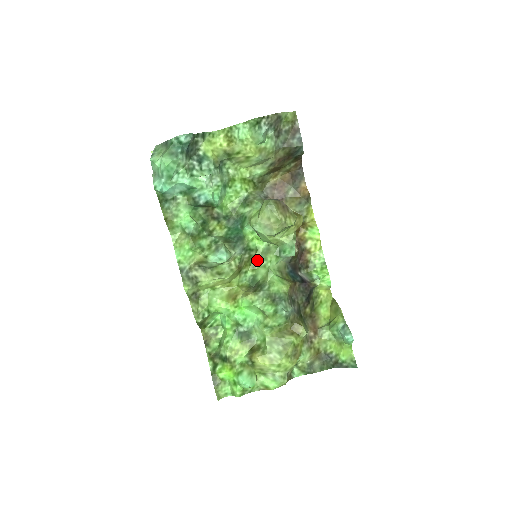
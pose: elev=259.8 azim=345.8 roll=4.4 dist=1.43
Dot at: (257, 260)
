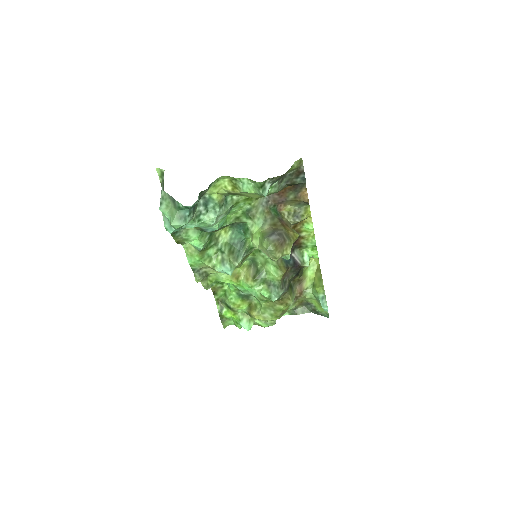
Dot at: (257, 250)
